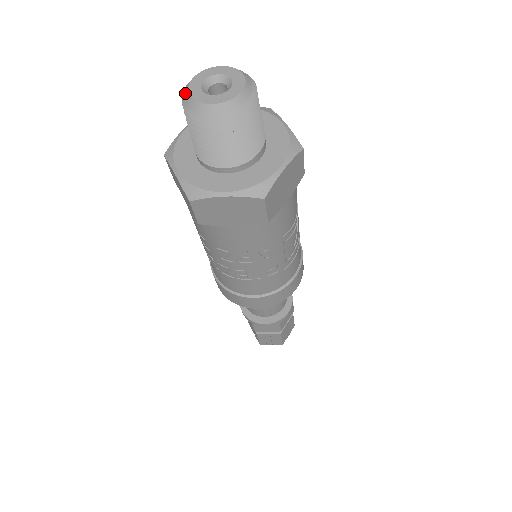
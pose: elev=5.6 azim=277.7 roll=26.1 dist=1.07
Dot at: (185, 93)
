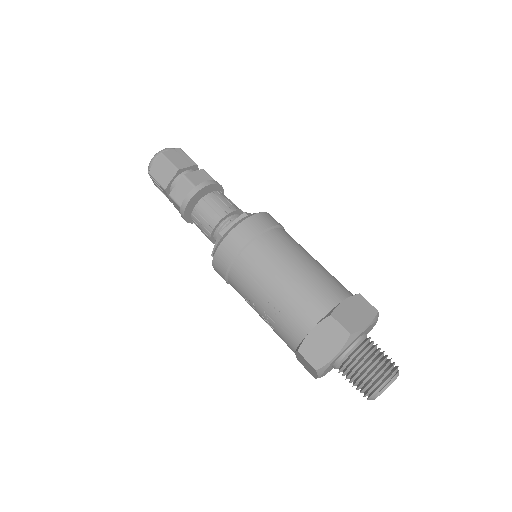
Dot at: (373, 398)
